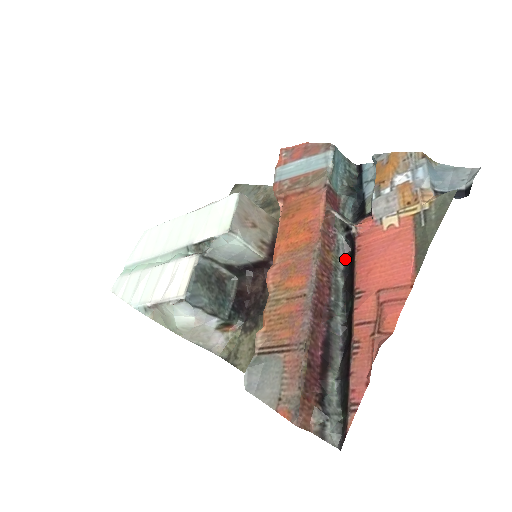
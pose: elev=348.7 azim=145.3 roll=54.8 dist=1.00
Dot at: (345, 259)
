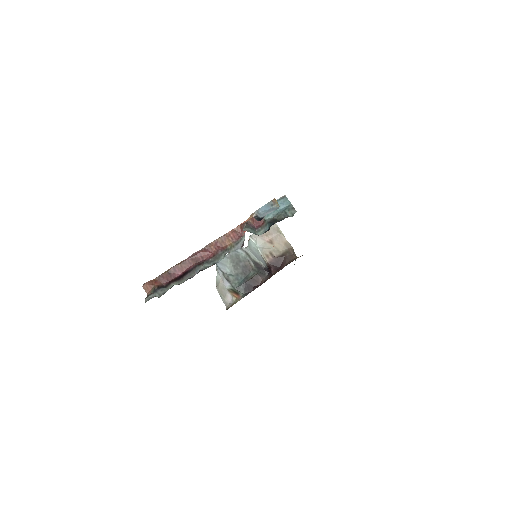
Dot at: (237, 249)
